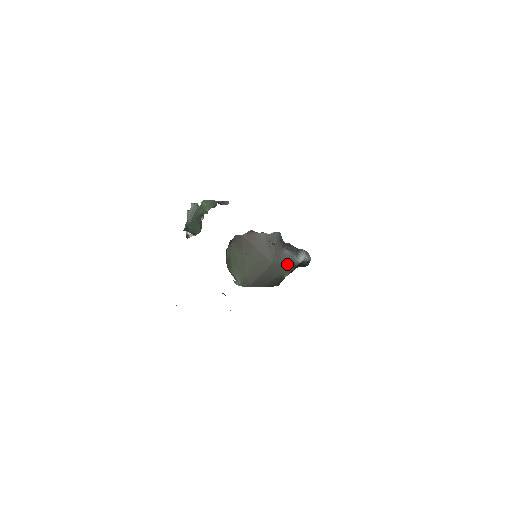
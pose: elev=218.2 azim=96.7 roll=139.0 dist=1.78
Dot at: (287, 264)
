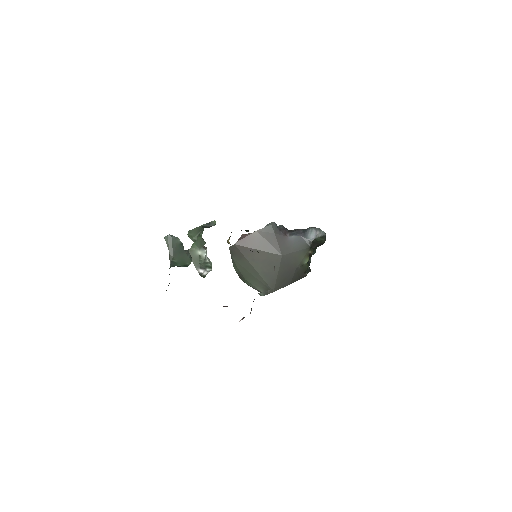
Dot at: (299, 249)
